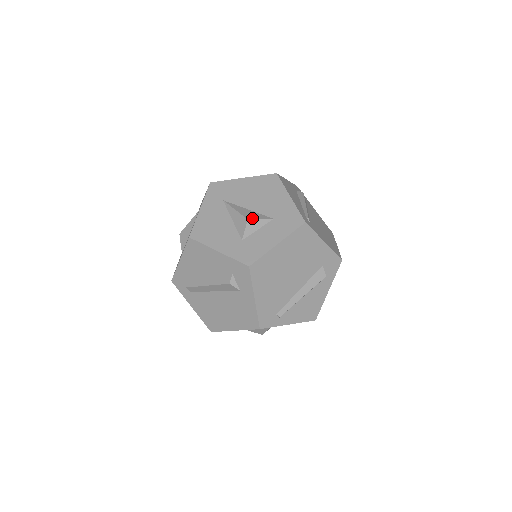
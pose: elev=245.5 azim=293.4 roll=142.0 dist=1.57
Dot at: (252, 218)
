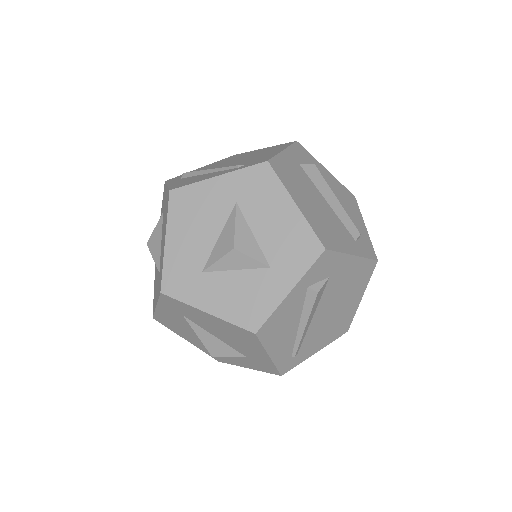
Dot at: (217, 355)
